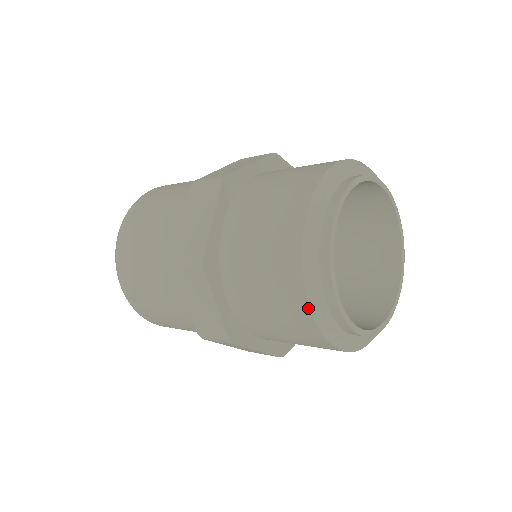
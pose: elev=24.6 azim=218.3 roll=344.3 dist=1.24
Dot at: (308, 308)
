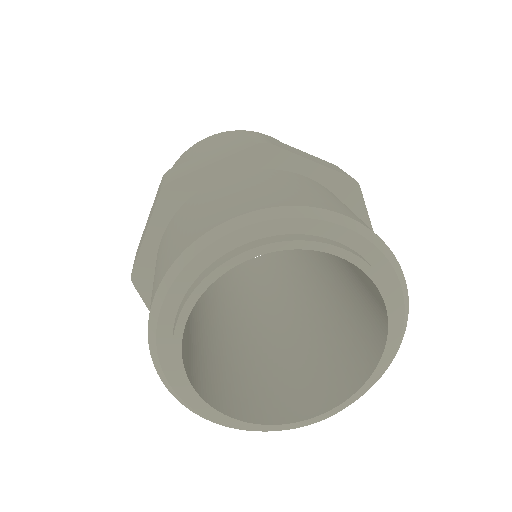
Dot at: (165, 385)
